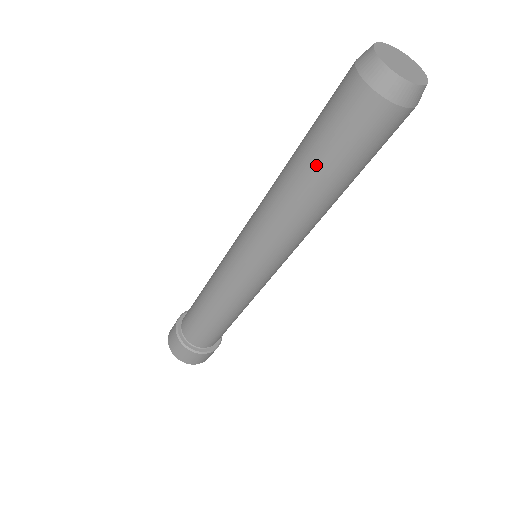
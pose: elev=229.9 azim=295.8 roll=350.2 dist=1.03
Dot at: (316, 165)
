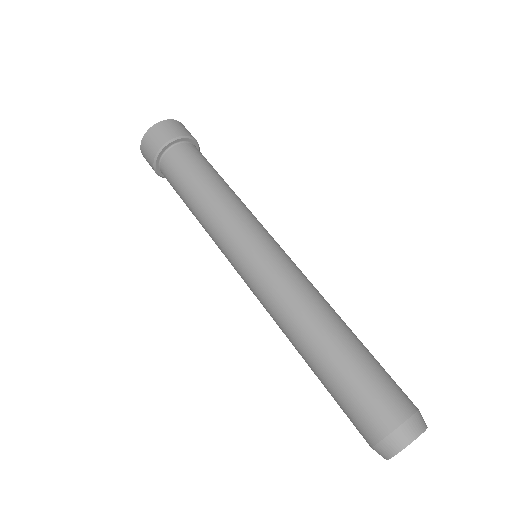
Dot at: occluded
